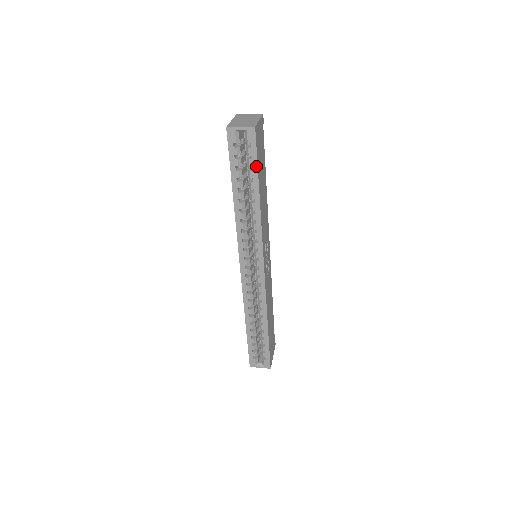
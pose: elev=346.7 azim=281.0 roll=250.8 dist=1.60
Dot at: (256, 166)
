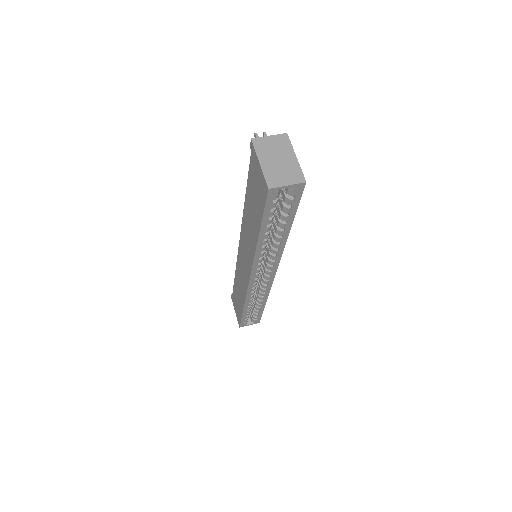
Dot at: (295, 212)
